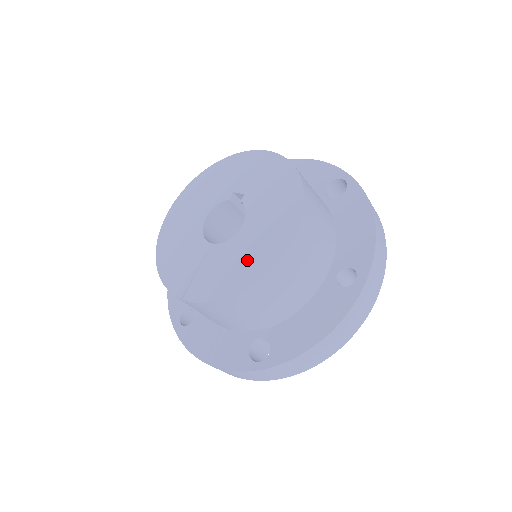
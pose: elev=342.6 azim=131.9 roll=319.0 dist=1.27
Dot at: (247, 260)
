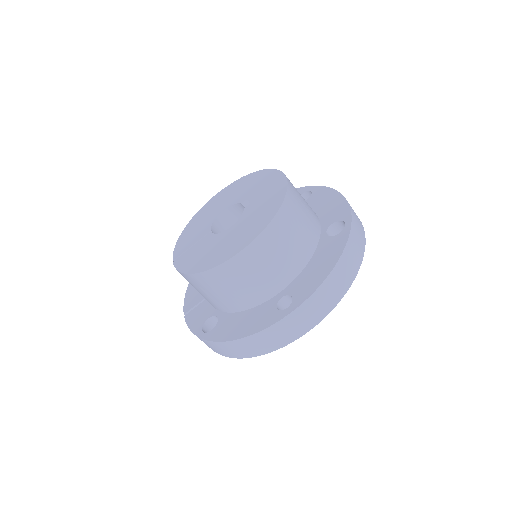
Dot at: (213, 253)
